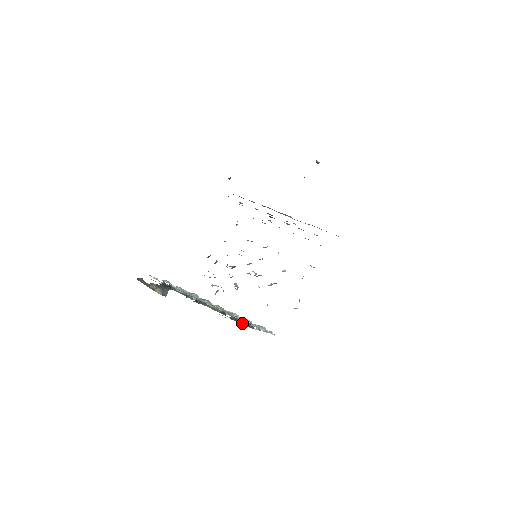
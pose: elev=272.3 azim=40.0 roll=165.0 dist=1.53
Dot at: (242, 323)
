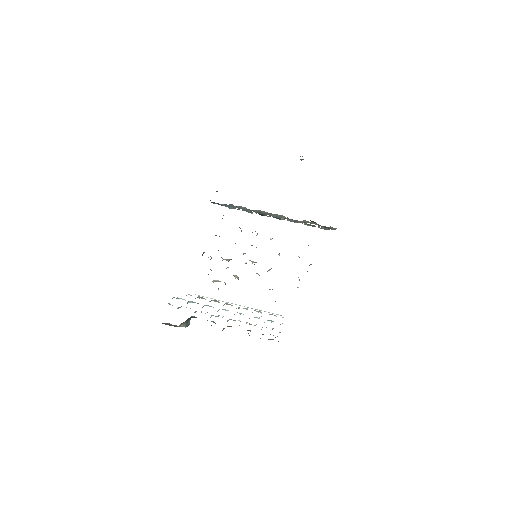
Dot at: occluded
